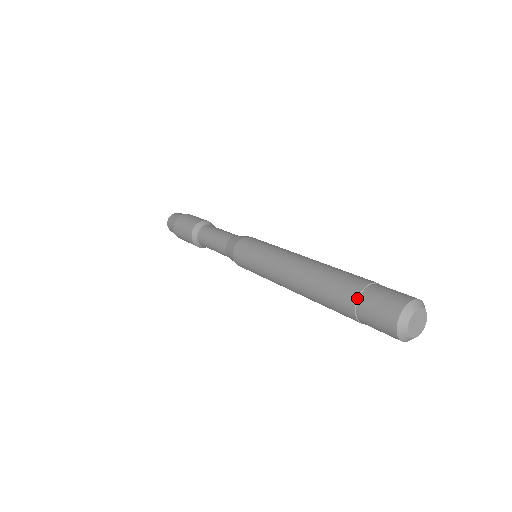
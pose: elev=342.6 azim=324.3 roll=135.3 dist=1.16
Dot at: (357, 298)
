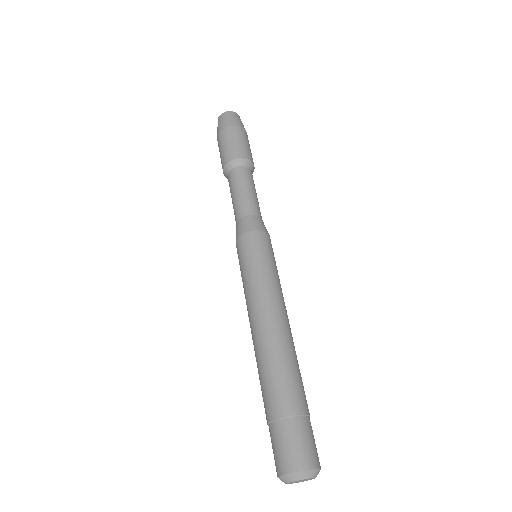
Dot at: occluded
